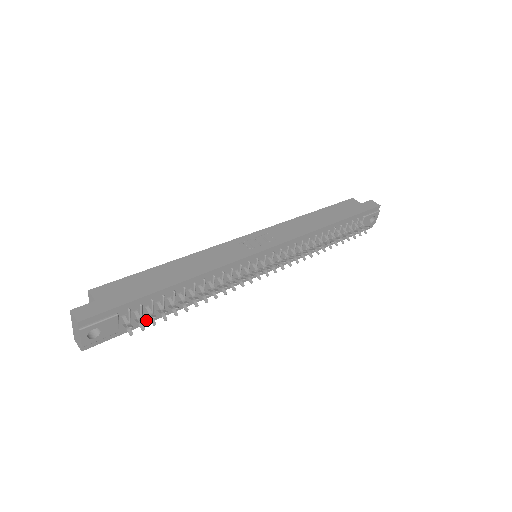
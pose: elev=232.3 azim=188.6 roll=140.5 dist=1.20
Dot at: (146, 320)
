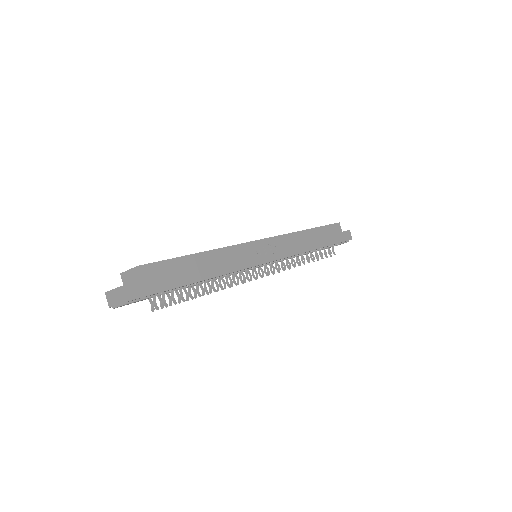
Dot at: occluded
